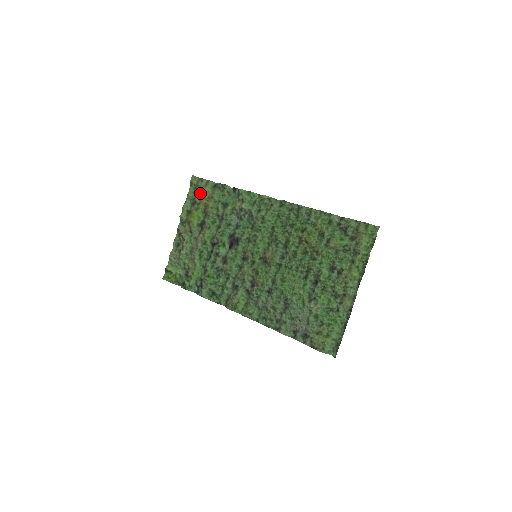
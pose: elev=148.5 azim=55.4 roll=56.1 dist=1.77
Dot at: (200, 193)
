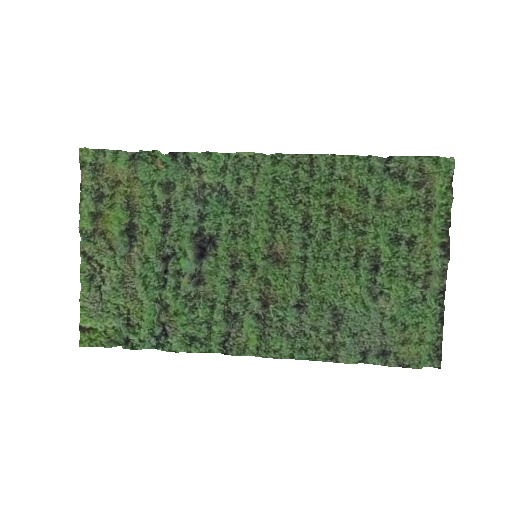
Dot at: (109, 176)
